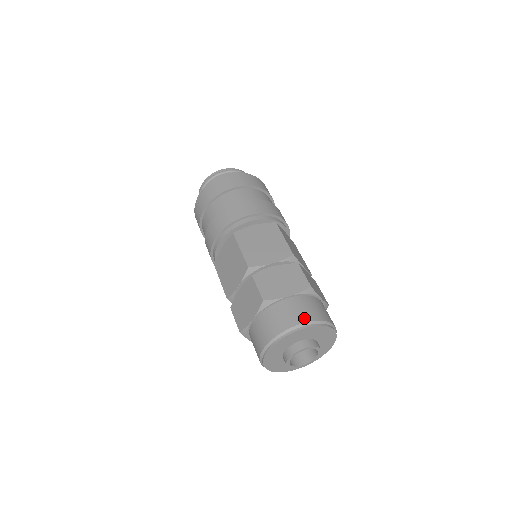
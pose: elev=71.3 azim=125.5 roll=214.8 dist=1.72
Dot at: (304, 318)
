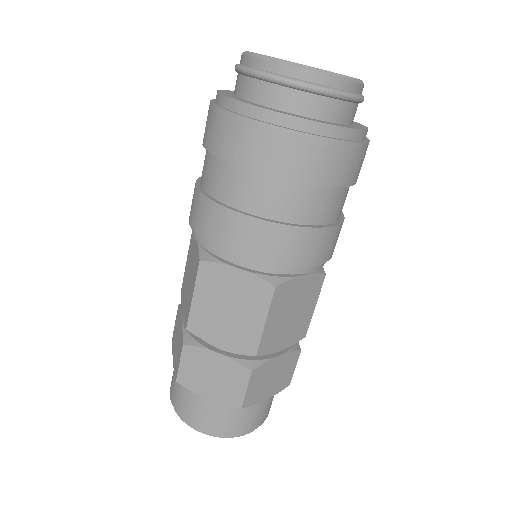
Dot at: (260, 423)
